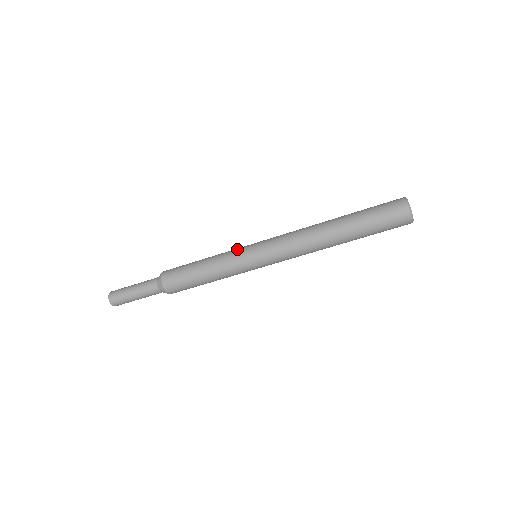
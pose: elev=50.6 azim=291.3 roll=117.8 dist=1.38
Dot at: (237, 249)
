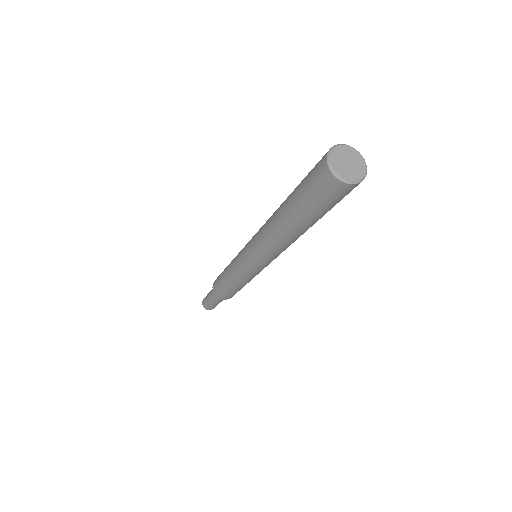
Dot at: (237, 266)
